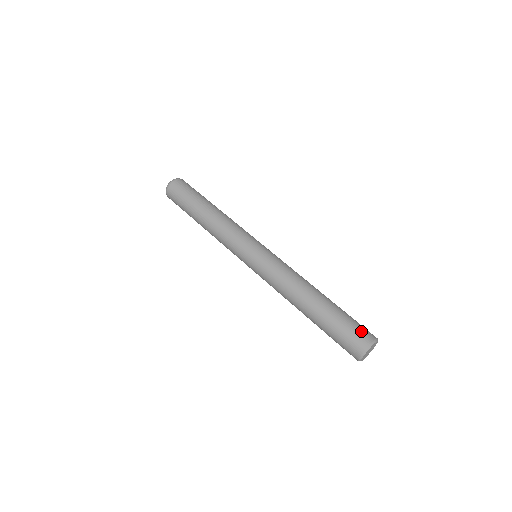
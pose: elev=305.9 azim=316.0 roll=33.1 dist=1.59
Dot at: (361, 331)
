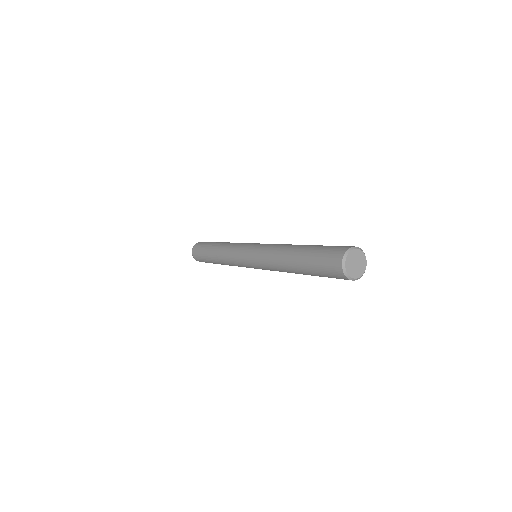
Dot at: occluded
